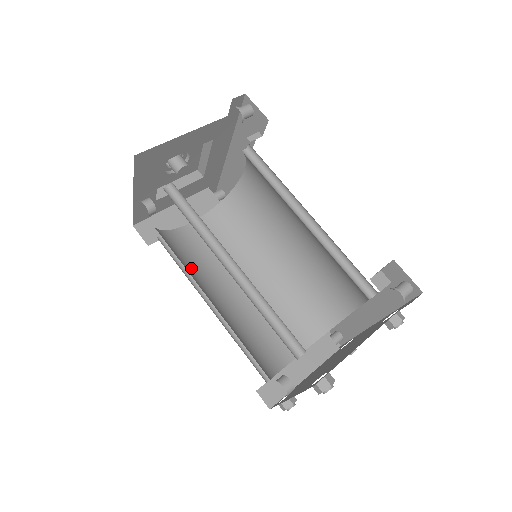
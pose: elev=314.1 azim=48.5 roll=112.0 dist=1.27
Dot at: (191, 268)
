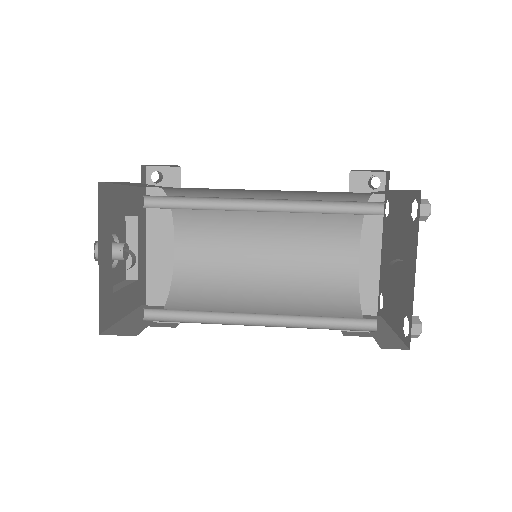
Dot at: occluded
